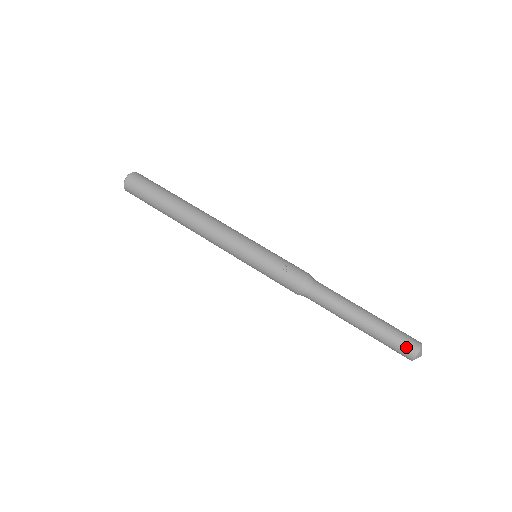
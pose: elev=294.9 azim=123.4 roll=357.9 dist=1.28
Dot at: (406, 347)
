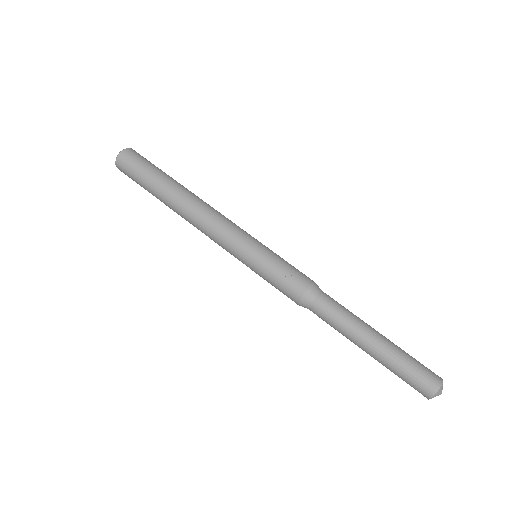
Dot at: (421, 384)
